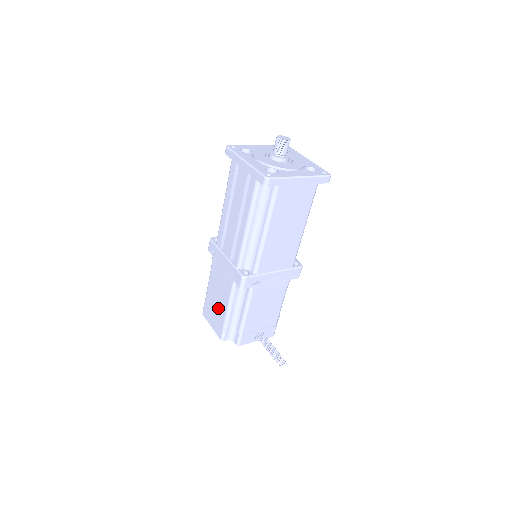
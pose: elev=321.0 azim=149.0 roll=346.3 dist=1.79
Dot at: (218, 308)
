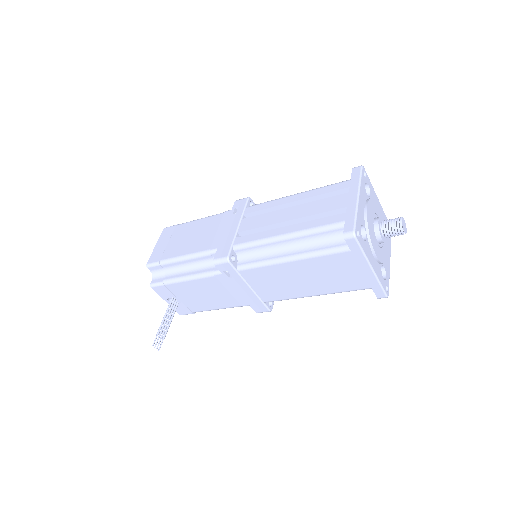
Dot at: (179, 244)
